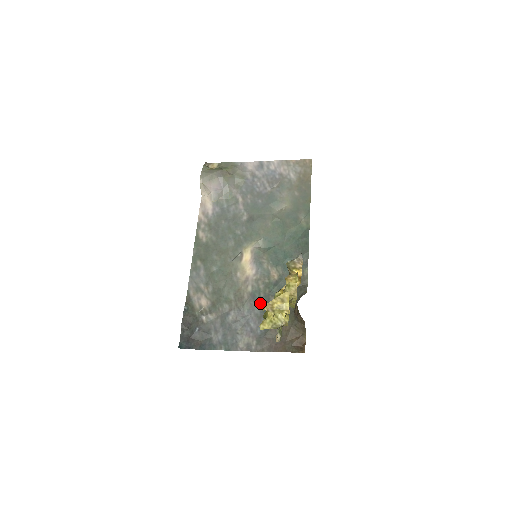
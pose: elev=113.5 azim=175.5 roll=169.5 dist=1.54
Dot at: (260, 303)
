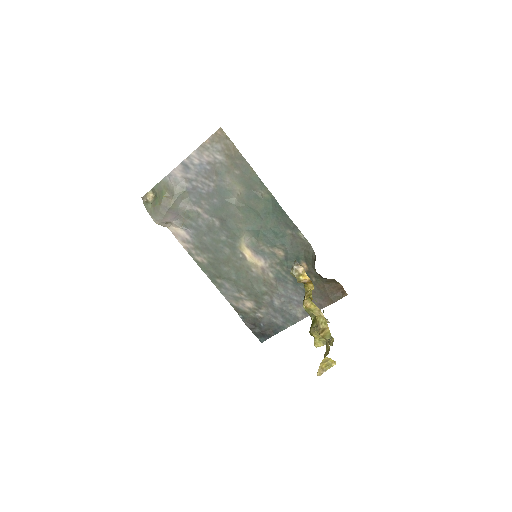
Dot at: (287, 280)
